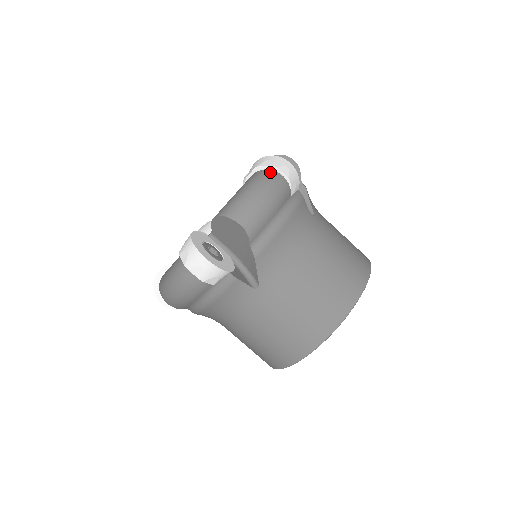
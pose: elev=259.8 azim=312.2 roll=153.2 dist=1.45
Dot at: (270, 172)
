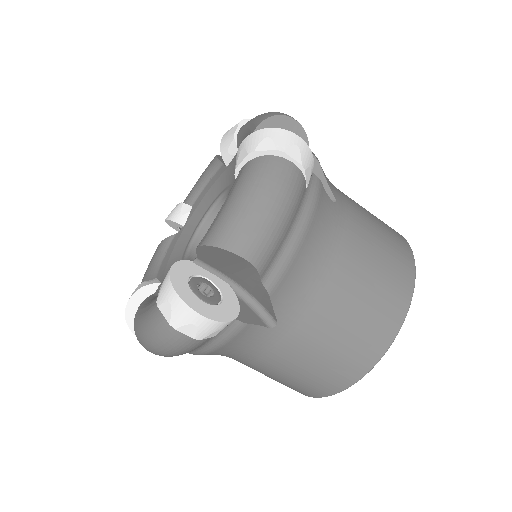
Dot at: (273, 160)
